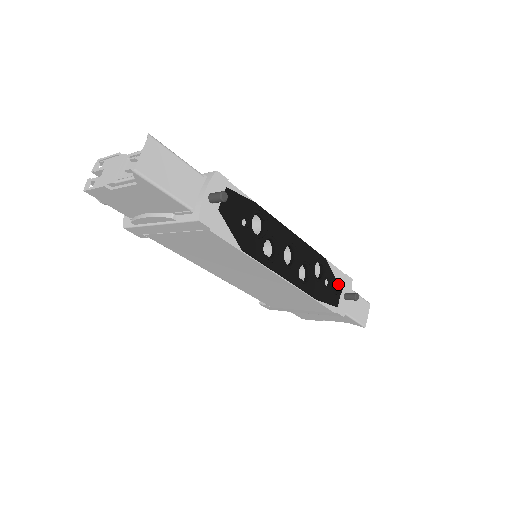
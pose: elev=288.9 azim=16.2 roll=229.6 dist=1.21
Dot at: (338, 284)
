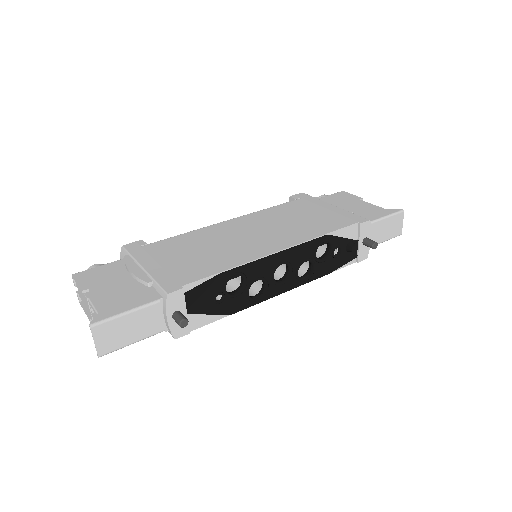
Dot at: (352, 240)
